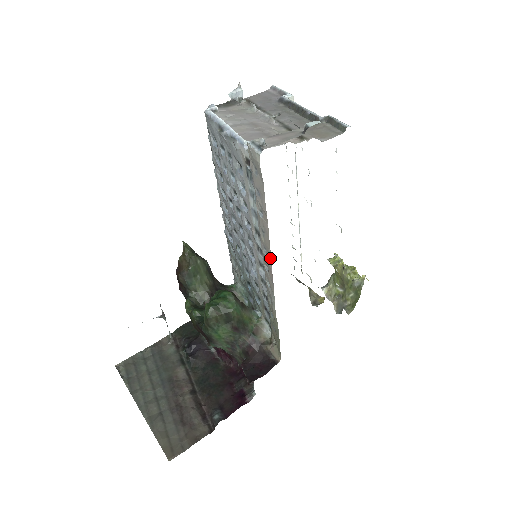
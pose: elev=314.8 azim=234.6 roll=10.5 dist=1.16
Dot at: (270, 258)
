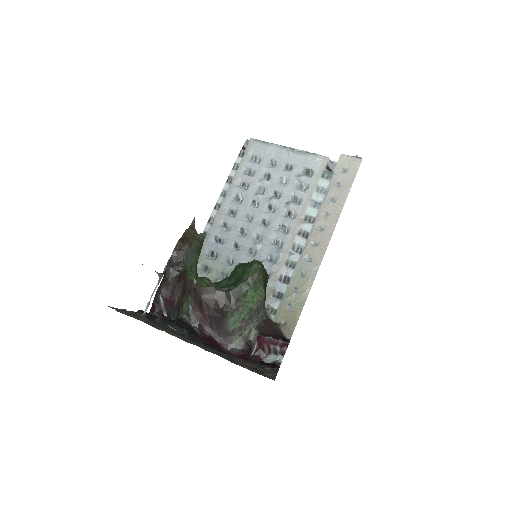
Dot at: (331, 232)
